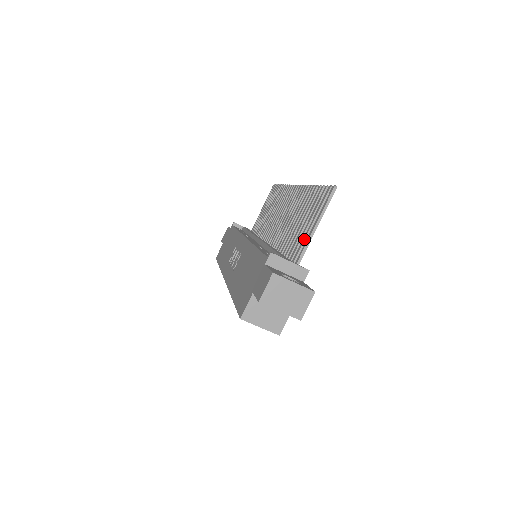
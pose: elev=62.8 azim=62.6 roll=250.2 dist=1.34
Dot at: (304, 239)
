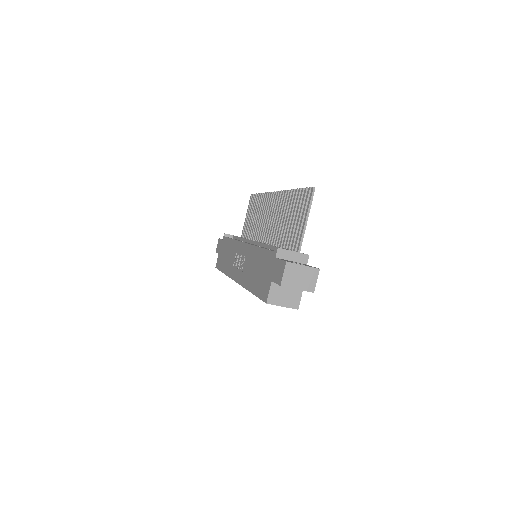
Dot at: (299, 232)
